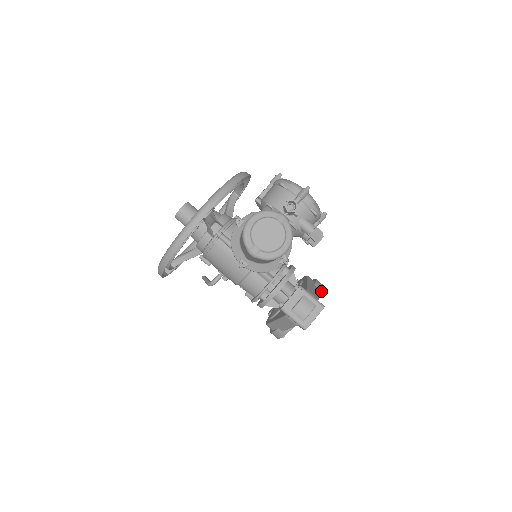
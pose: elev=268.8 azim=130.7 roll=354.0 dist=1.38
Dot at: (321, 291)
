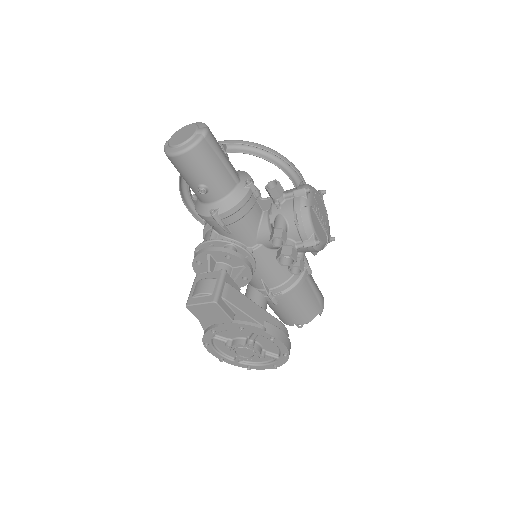
Dot at: (259, 326)
